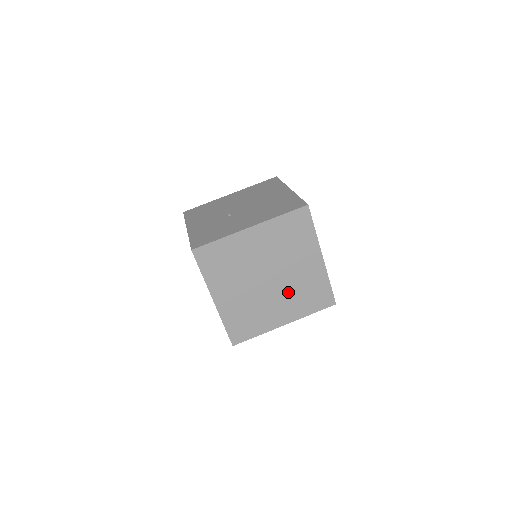
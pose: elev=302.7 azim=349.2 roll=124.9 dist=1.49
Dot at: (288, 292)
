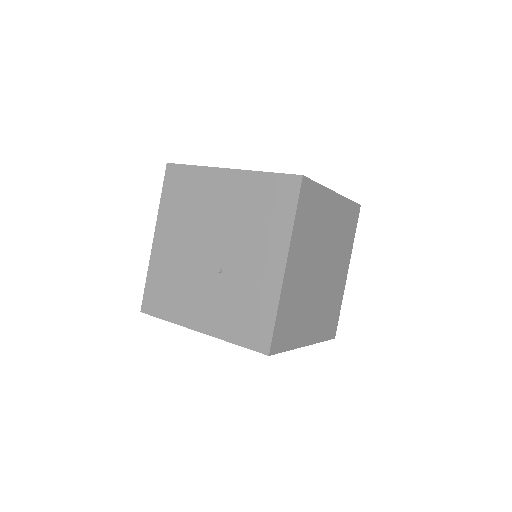
Dot at: (336, 253)
